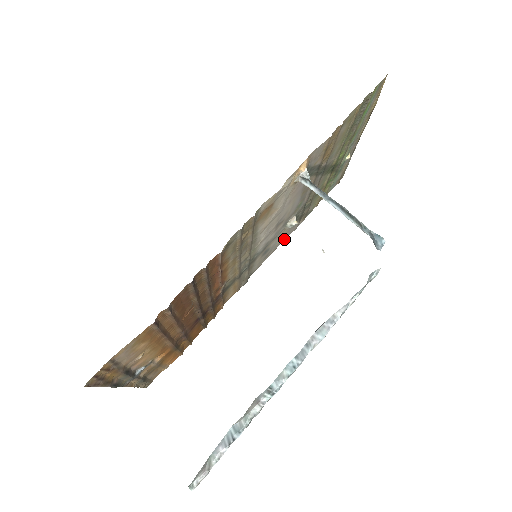
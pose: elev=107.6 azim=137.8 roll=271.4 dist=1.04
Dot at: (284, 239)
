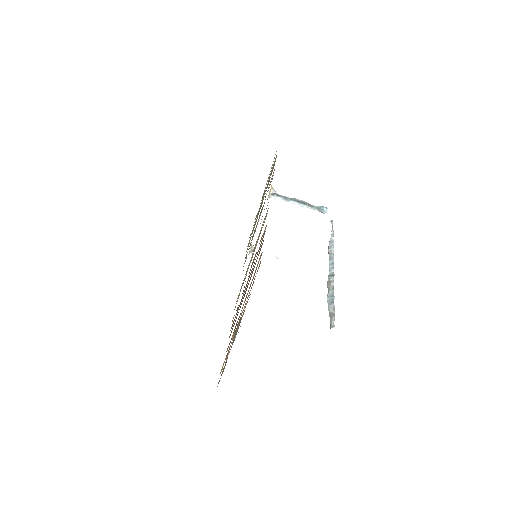
Dot at: occluded
